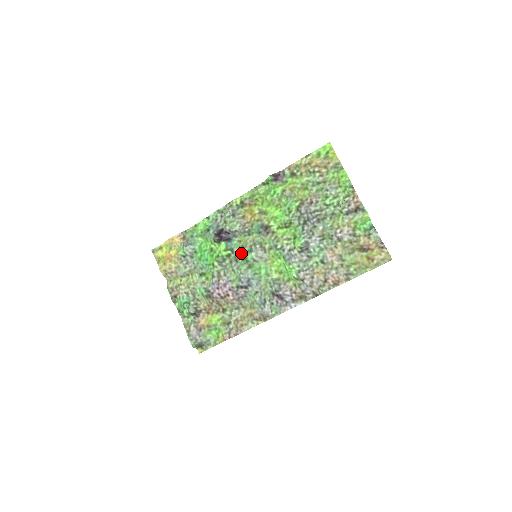
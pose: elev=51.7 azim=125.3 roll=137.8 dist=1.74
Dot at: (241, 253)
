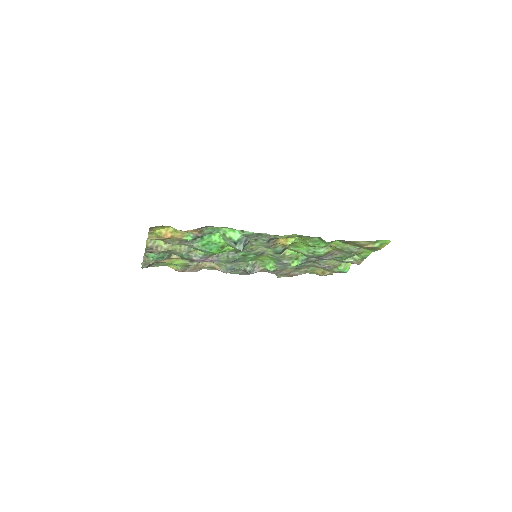
Dot at: (246, 252)
